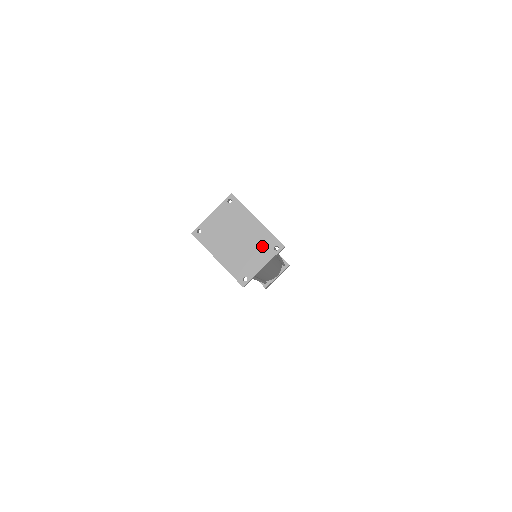
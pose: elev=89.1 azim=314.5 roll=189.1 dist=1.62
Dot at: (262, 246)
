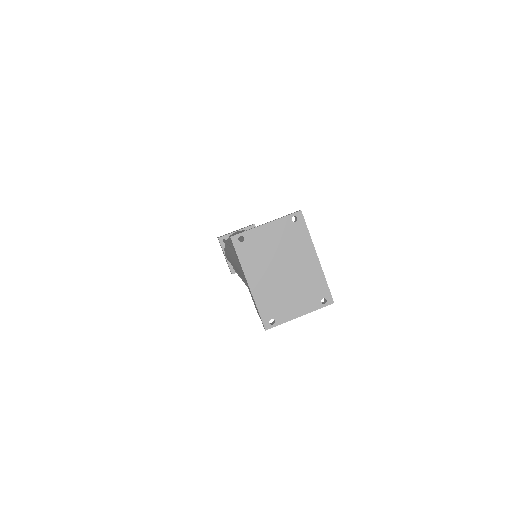
Dot at: (309, 291)
